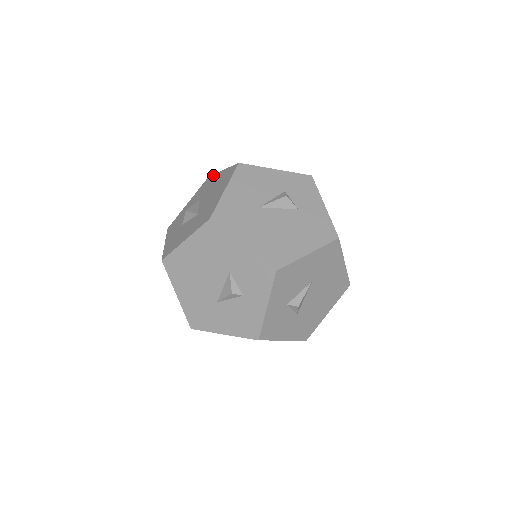
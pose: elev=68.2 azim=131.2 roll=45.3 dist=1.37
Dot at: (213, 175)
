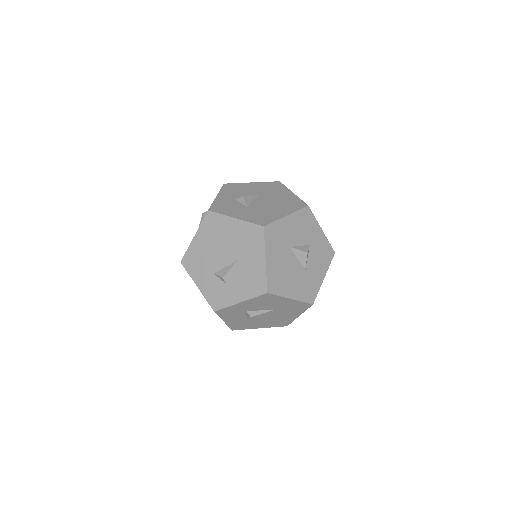
Dot at: occluded
